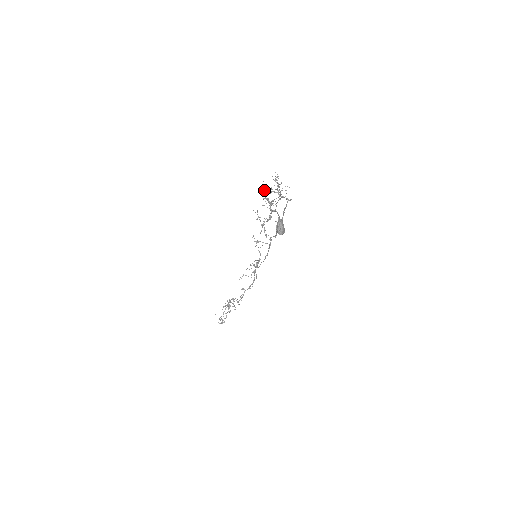
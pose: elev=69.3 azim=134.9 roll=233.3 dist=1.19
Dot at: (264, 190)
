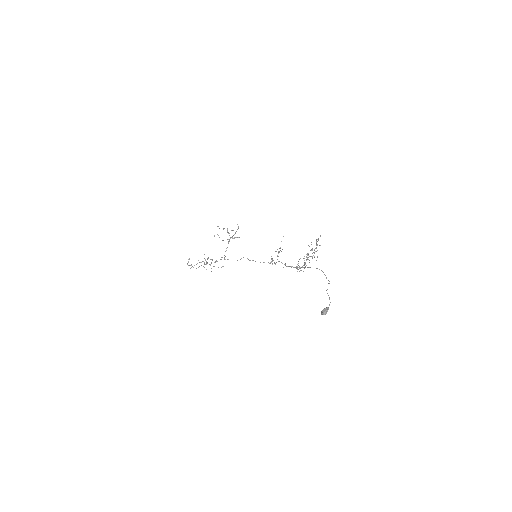
Dot at: occluded
